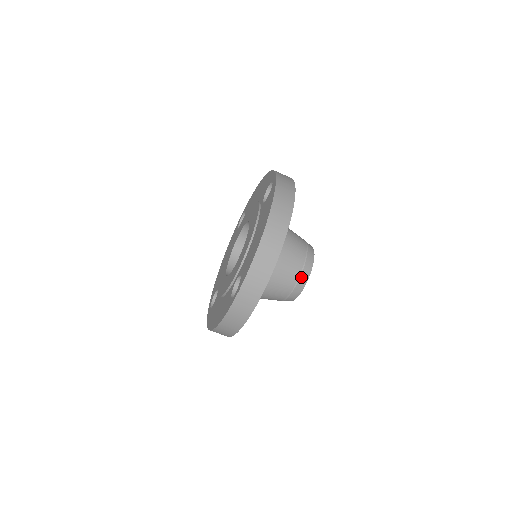
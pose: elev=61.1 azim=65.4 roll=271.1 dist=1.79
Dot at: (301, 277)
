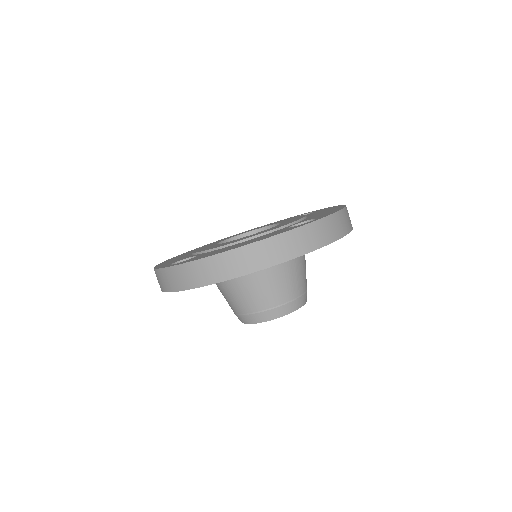
Dot at: (254, 315)
